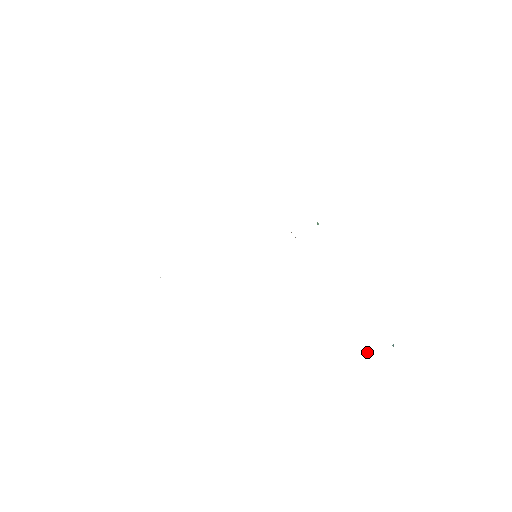
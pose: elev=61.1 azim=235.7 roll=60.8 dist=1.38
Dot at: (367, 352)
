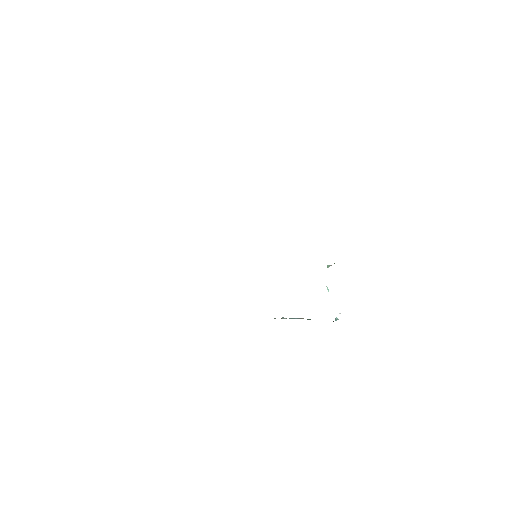
Dot at: (328, 291)
